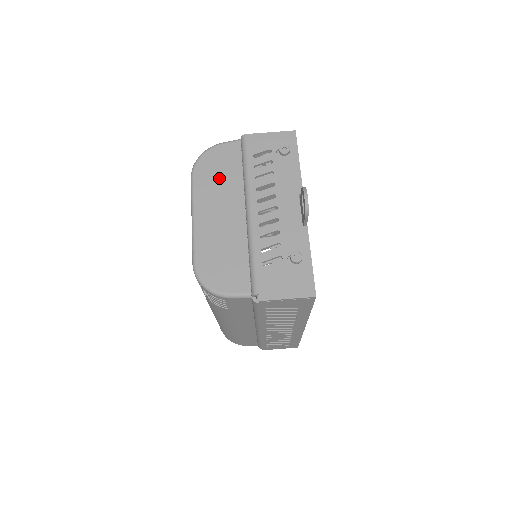
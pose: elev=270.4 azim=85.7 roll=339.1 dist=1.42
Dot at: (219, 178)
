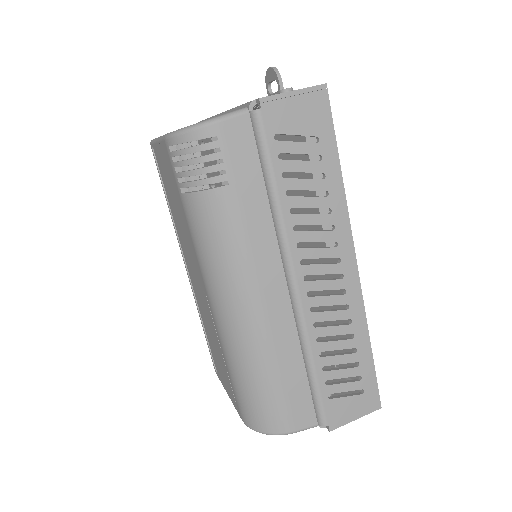
Dot at: occluded
